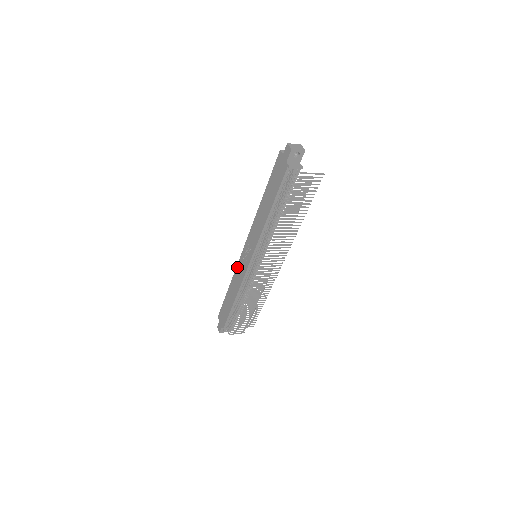
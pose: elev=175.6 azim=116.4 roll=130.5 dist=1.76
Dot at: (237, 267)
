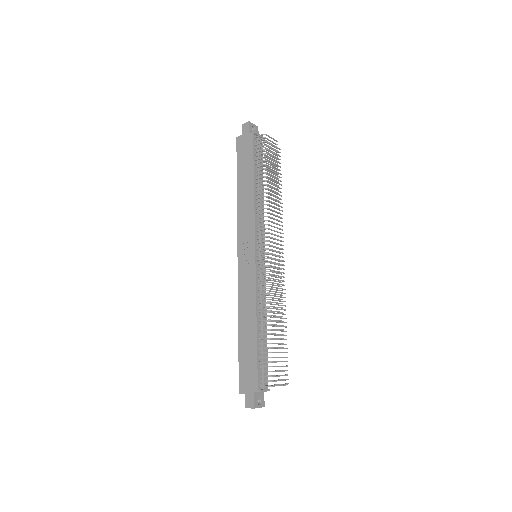
Dot at: (239, 288)
